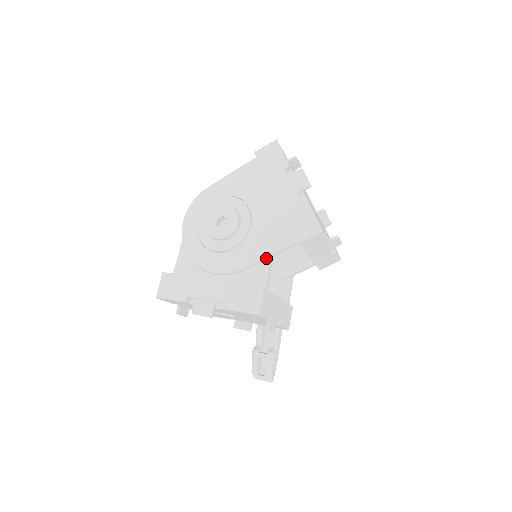
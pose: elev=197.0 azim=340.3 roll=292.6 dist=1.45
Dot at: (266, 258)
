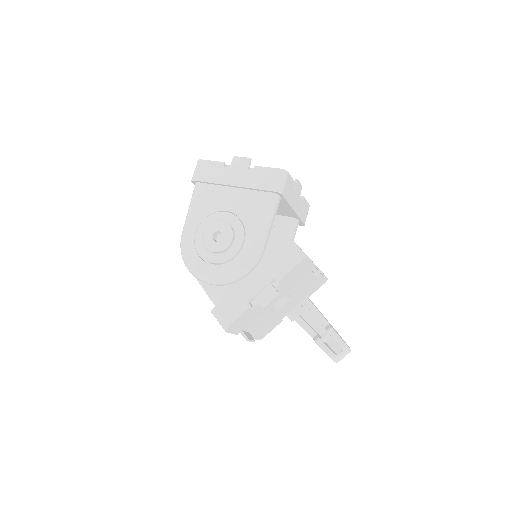
Dot at: (271, 227)
